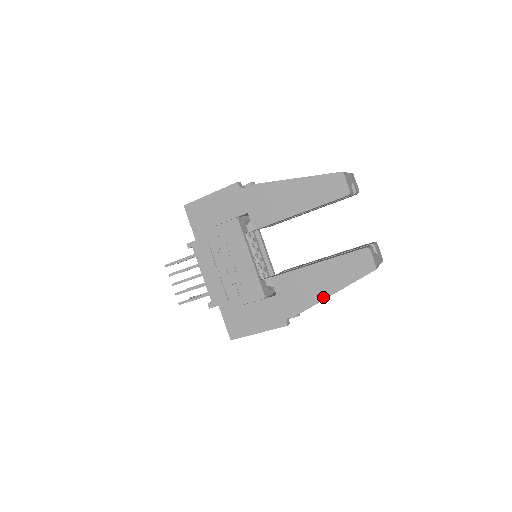
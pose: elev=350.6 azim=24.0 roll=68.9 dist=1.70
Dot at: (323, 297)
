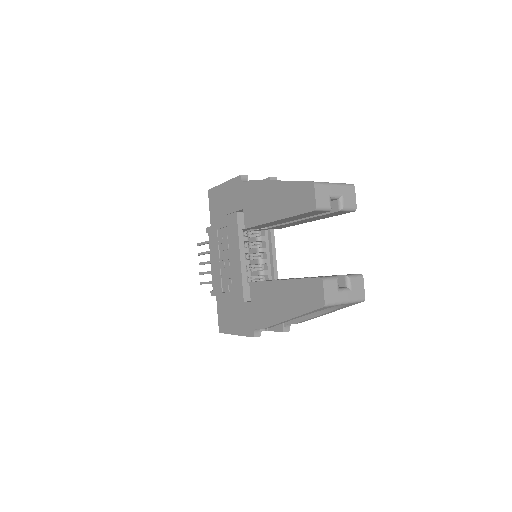
Dot at: (281, 319)
